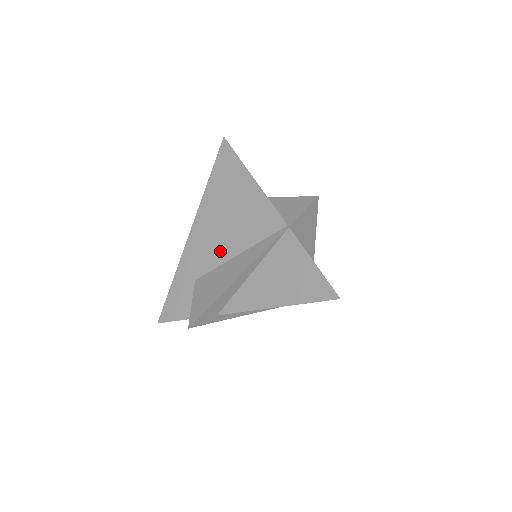
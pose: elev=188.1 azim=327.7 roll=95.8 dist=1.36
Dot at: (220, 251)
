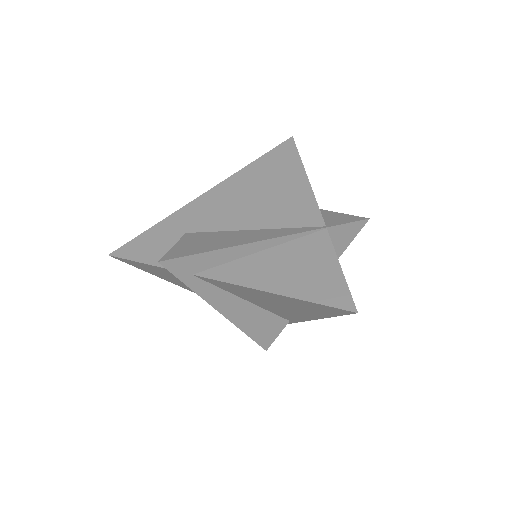
Dot at: (234, 219)
